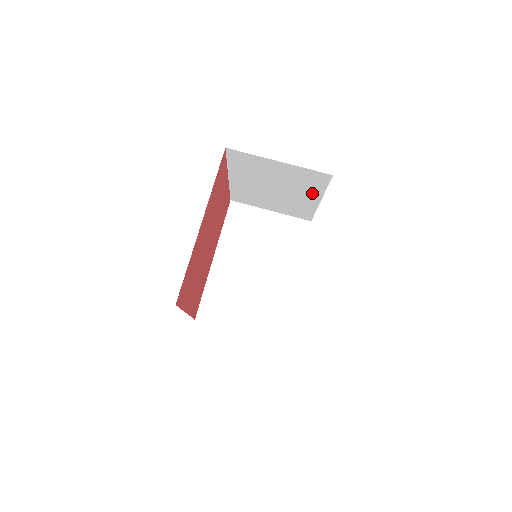
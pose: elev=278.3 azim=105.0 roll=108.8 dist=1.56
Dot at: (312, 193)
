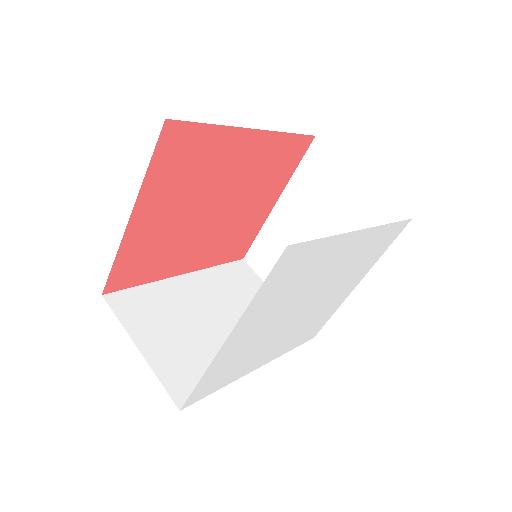
Dot at: occluded
